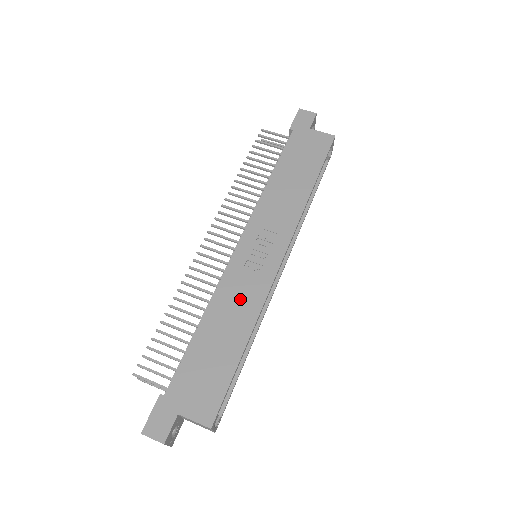
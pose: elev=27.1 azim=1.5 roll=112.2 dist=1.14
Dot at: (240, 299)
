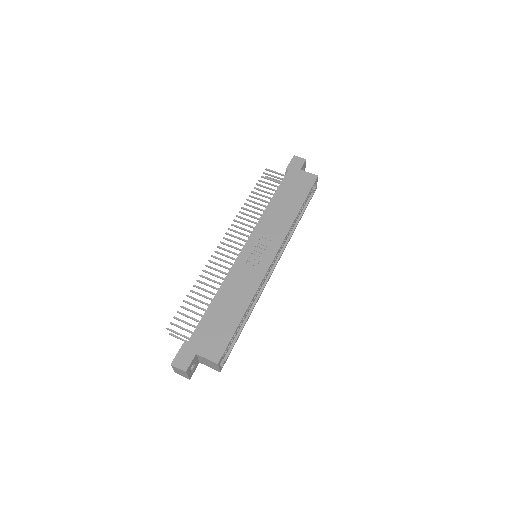
Dot at: (243, 283)
